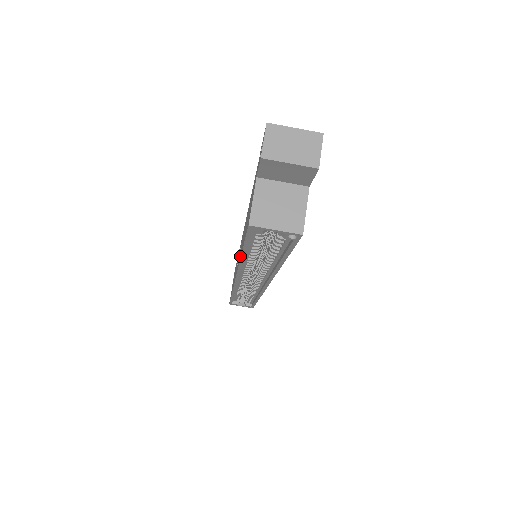
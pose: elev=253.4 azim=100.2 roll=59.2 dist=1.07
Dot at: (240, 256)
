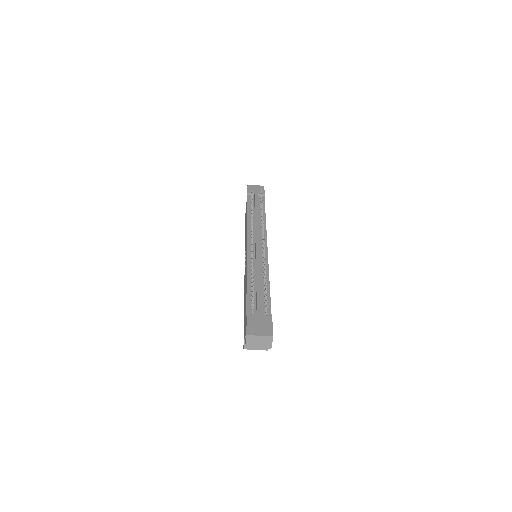
Dot at: occluded
